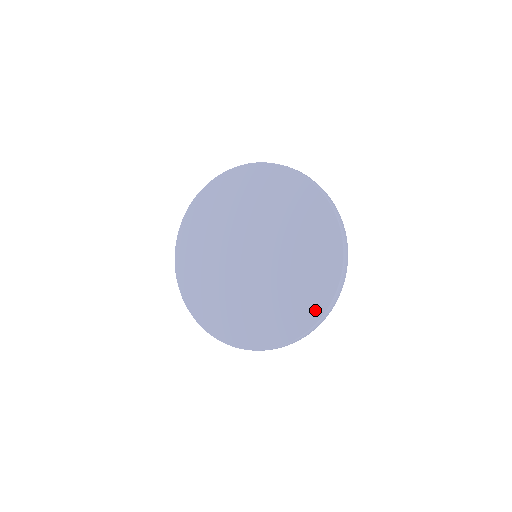
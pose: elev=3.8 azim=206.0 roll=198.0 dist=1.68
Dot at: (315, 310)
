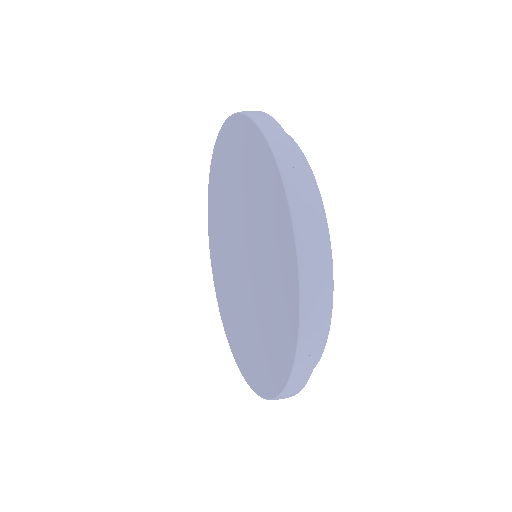
Dot at: (284, 360)
